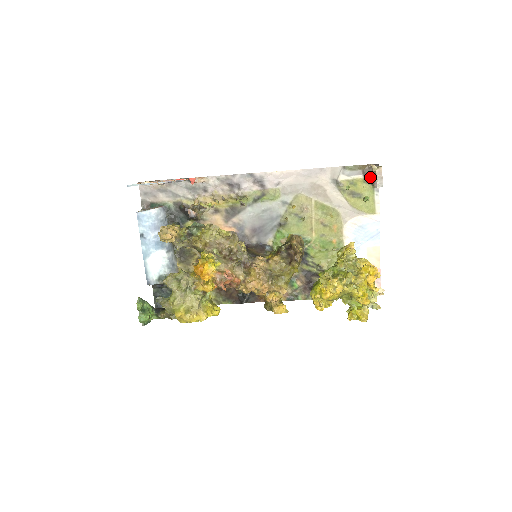
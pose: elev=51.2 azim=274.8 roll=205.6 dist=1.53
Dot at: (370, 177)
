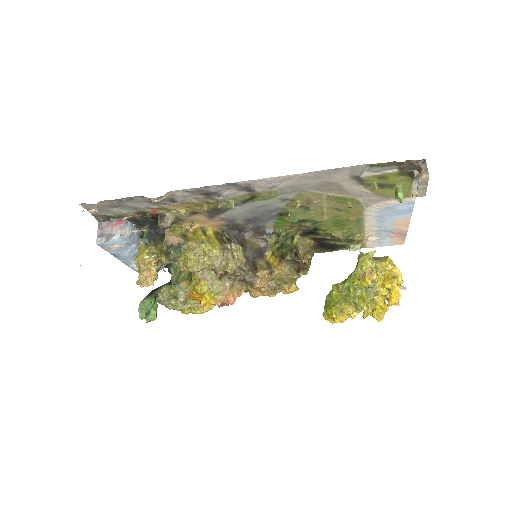
Dot at: (409, 171)
